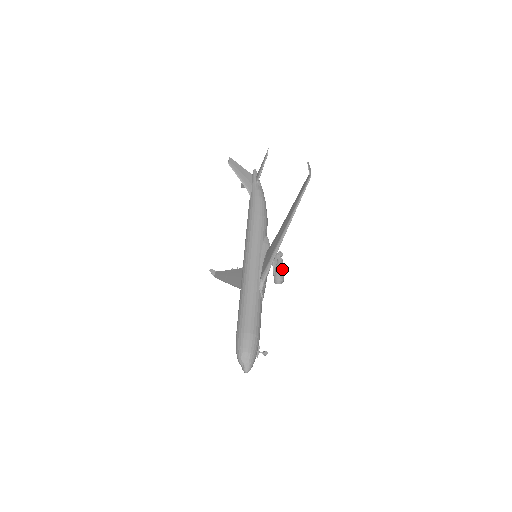
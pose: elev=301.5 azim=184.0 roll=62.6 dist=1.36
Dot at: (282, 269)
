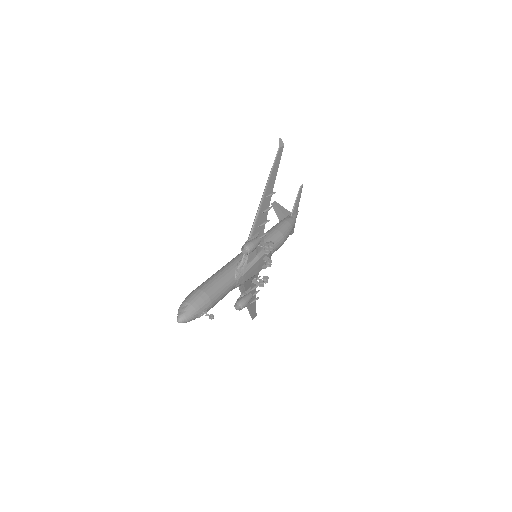
Dot at: (253, 241)
